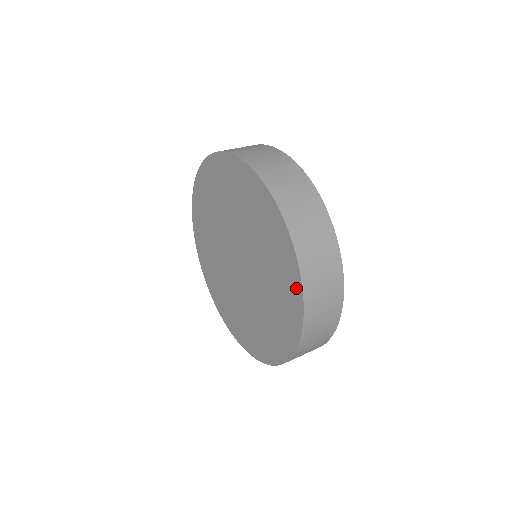
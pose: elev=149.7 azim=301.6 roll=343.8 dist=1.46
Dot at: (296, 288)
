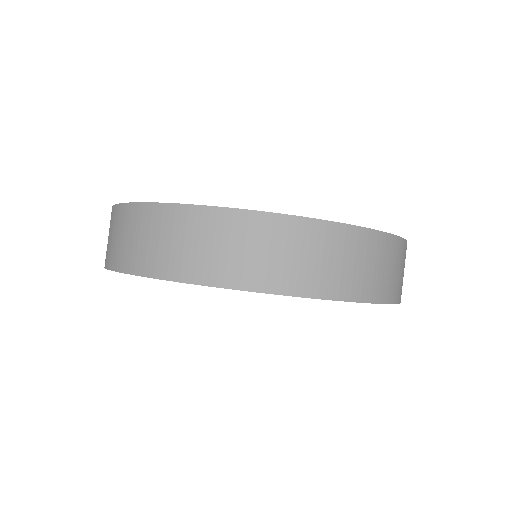
Dot at: occluded
